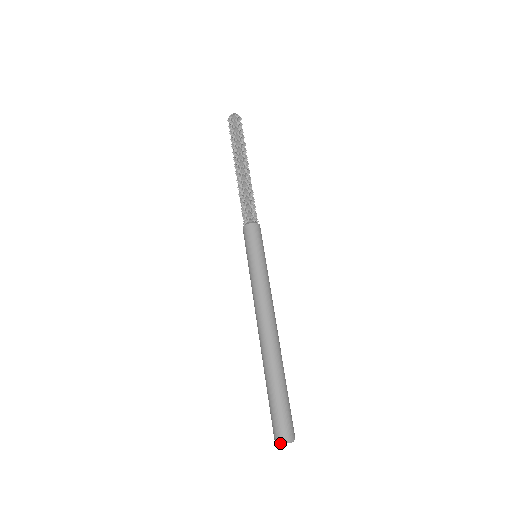
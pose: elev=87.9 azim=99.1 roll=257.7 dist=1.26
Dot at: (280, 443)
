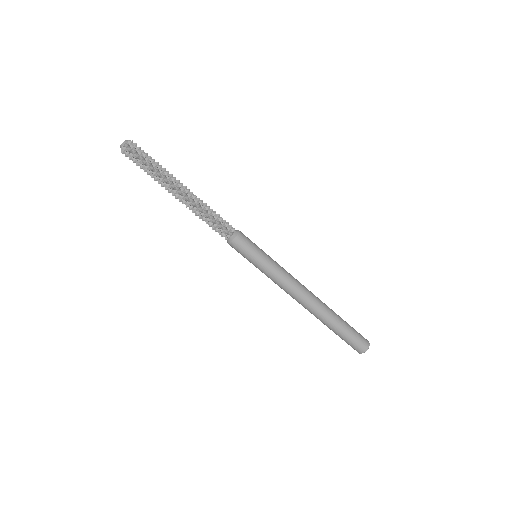
Dot at: (361, 353)
